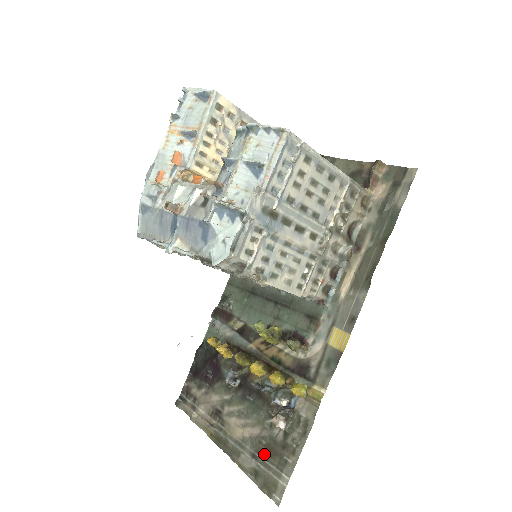
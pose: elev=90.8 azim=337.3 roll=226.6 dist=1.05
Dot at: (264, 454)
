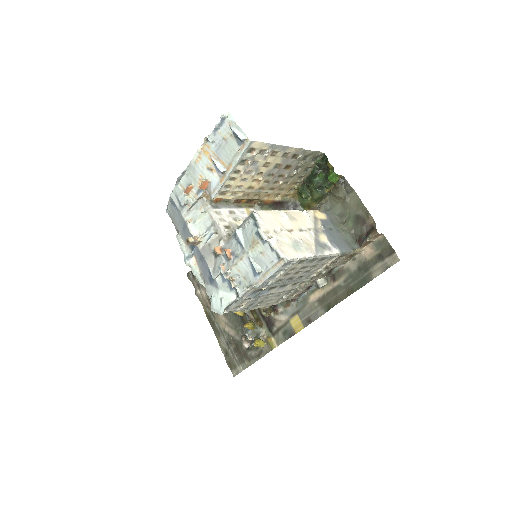
Dot at: (234, 348)
